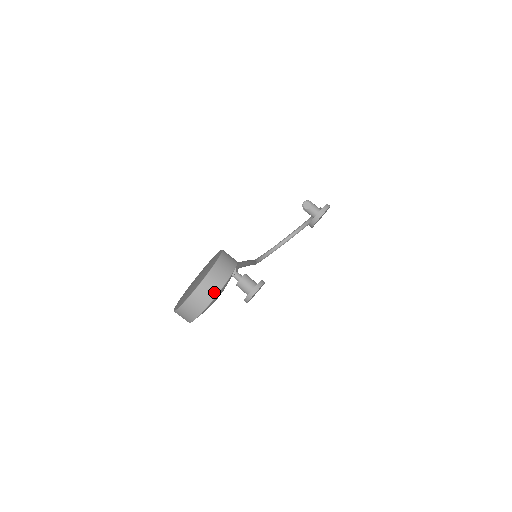
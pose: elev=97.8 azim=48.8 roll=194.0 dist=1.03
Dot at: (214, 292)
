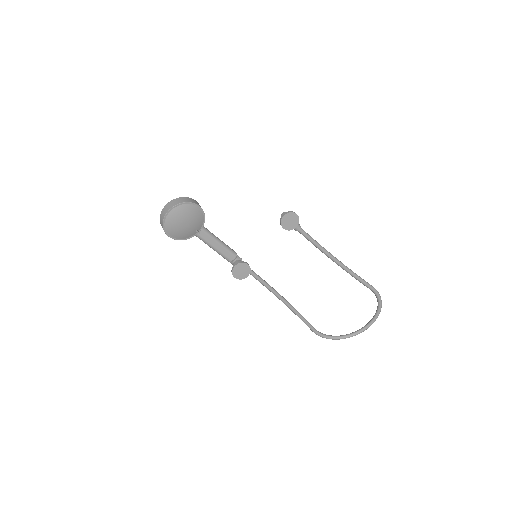
Dot at: (172, 206)
